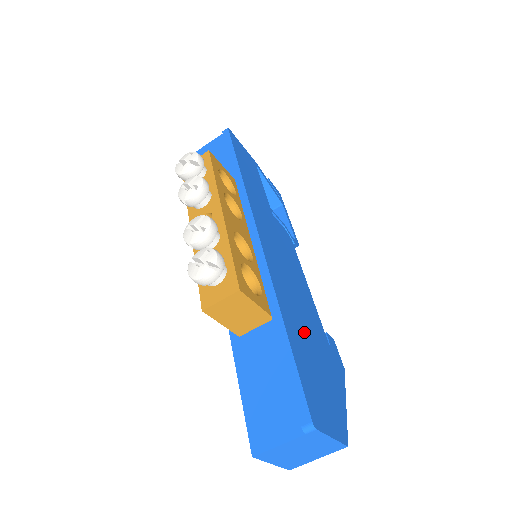
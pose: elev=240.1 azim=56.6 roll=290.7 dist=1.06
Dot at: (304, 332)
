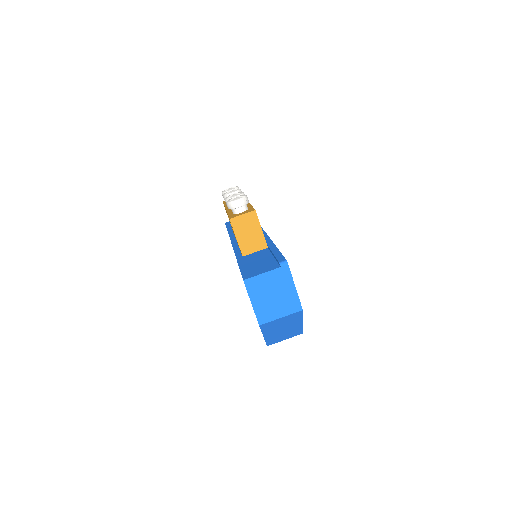
Dot at: occluded
